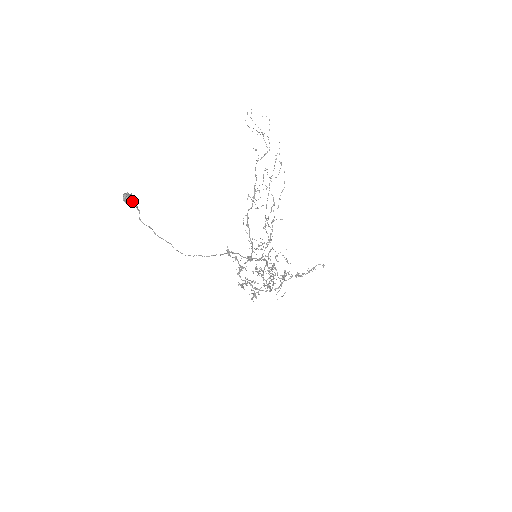
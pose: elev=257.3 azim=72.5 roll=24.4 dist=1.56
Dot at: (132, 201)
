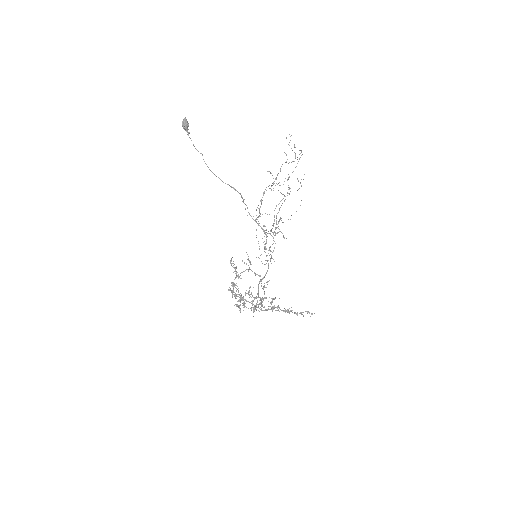
Dot at: (187, 126)
